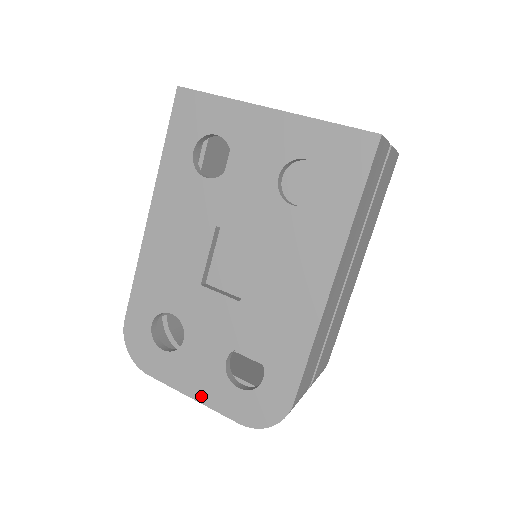
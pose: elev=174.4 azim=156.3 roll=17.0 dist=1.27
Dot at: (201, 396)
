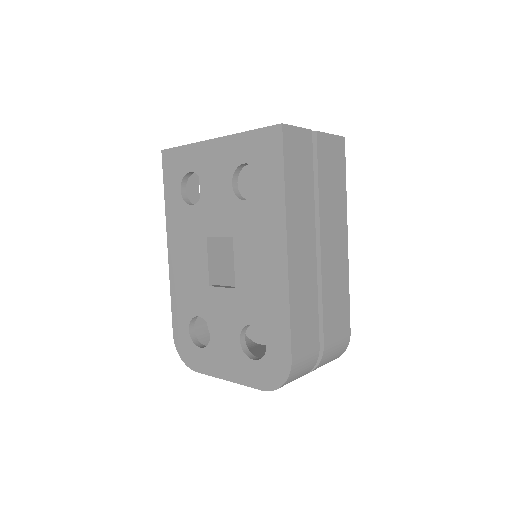
Dot at: (232, 376)
